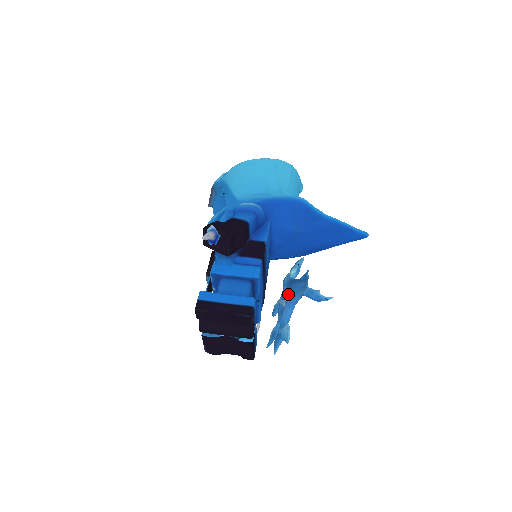
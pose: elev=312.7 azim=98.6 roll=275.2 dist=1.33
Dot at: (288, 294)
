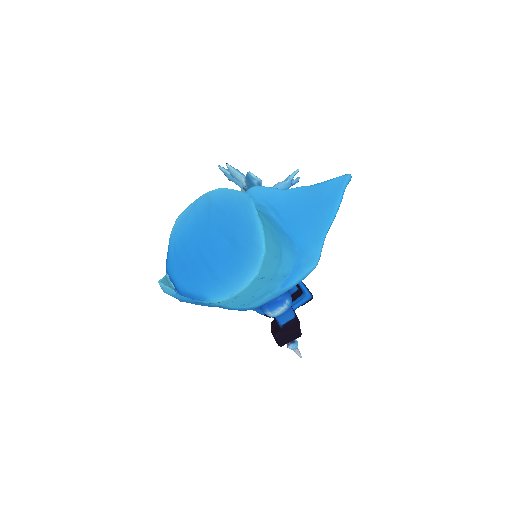
Dot at: occluded
